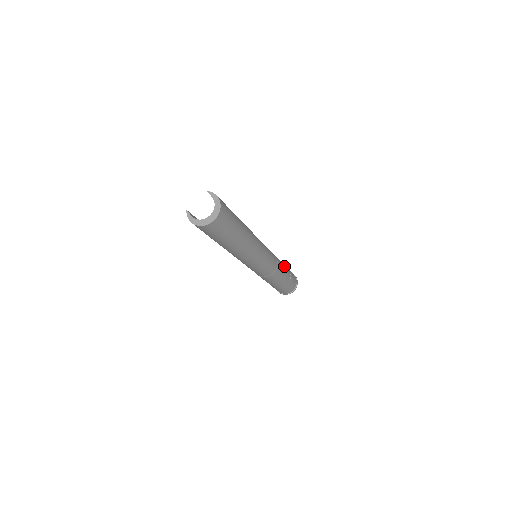
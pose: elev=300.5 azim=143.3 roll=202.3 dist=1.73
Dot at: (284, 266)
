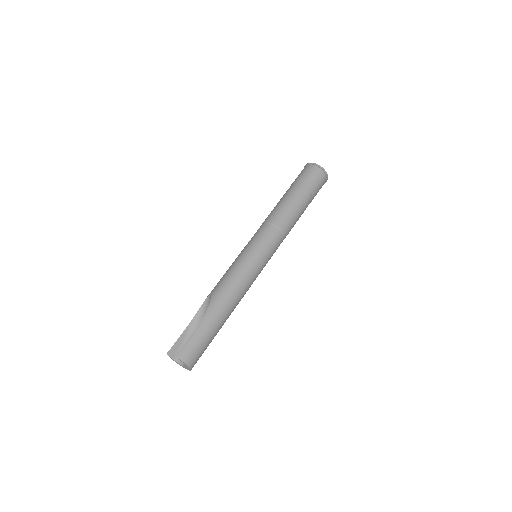
Dot at: (299, 211)
